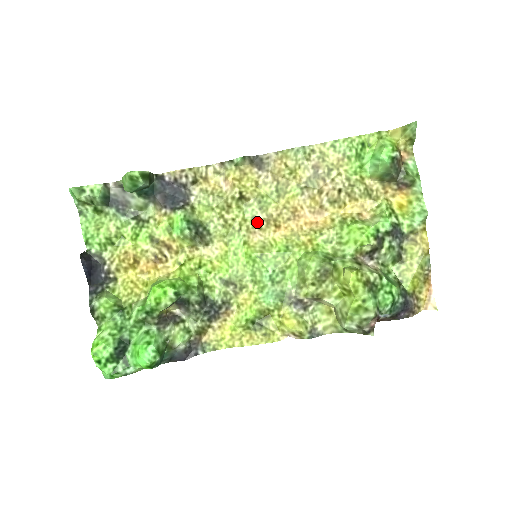
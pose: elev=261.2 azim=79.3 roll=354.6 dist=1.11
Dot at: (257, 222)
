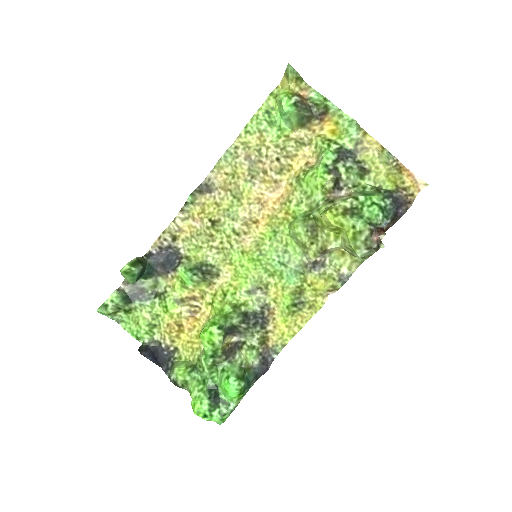
Dot at: (239, 231)
